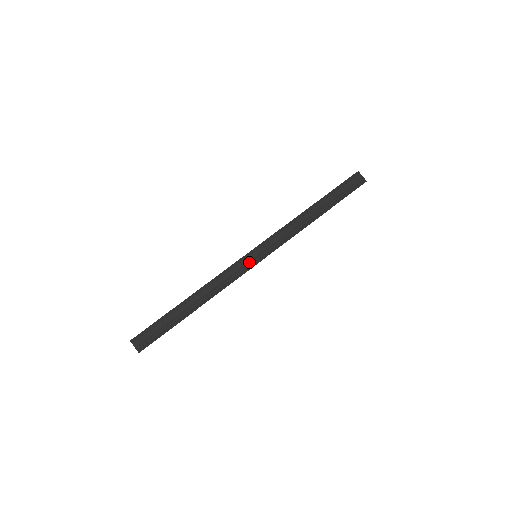
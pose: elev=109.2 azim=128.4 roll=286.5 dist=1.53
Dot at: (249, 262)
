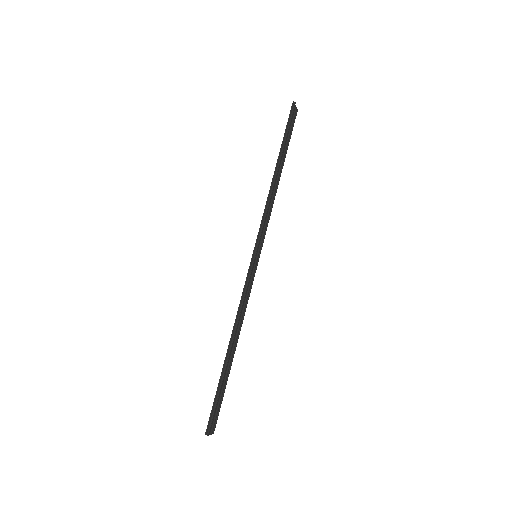
Dot at: (254, 267)
